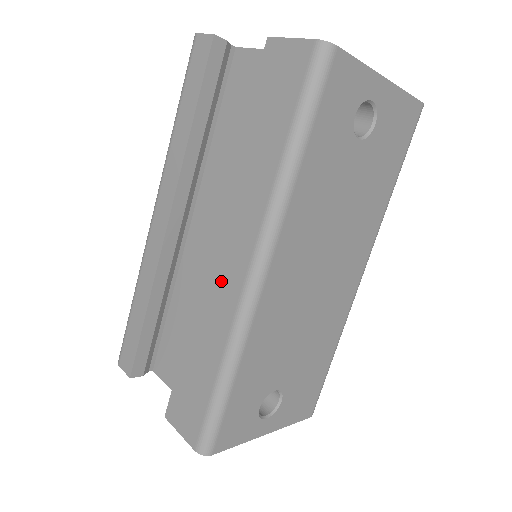
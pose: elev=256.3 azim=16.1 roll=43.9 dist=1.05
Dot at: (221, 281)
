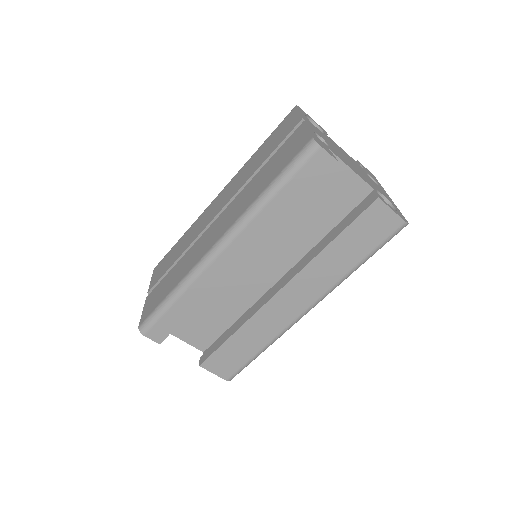
Dot at: (281, 311)
